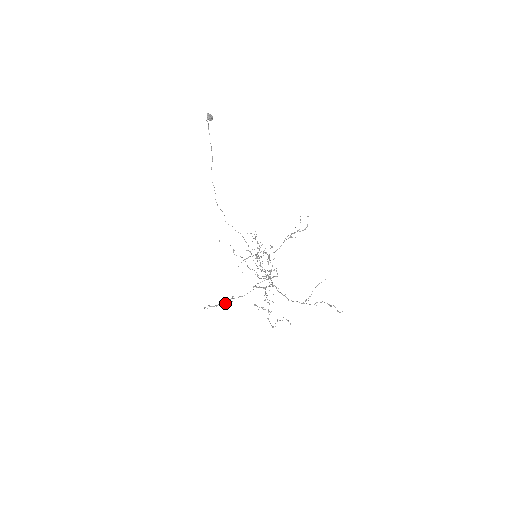
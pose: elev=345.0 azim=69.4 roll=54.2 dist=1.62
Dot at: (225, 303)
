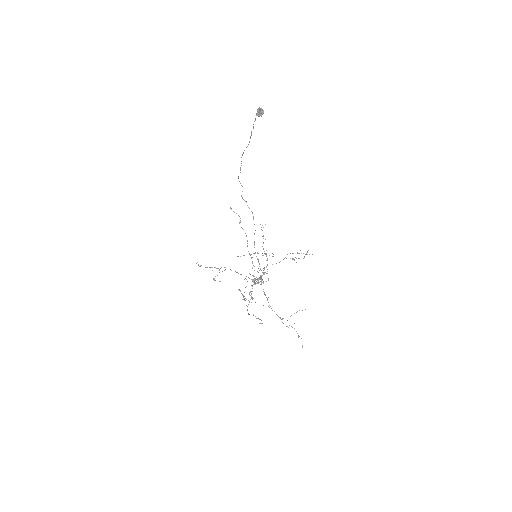
Dot at: (215, 276)
